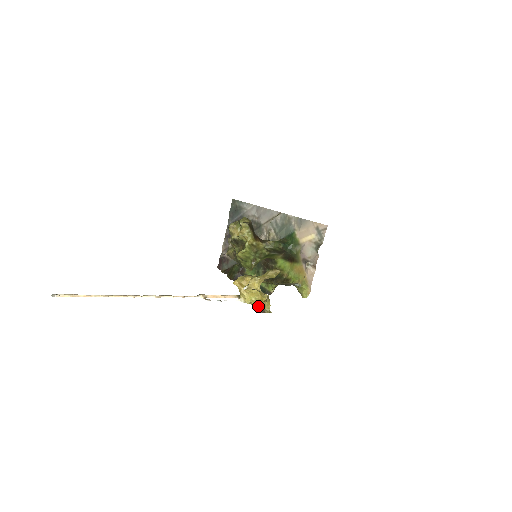
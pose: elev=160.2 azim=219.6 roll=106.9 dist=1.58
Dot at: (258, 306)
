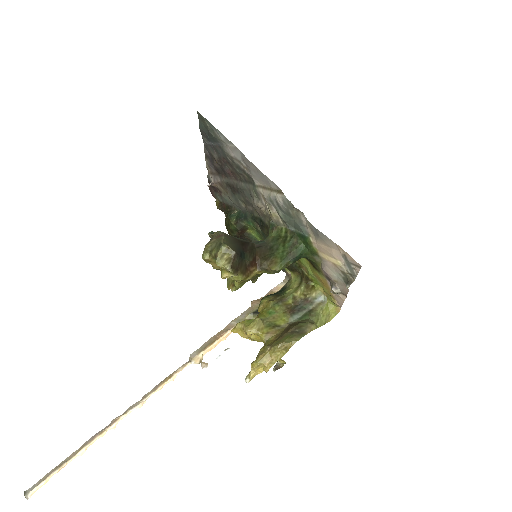
Dot at: occluded
